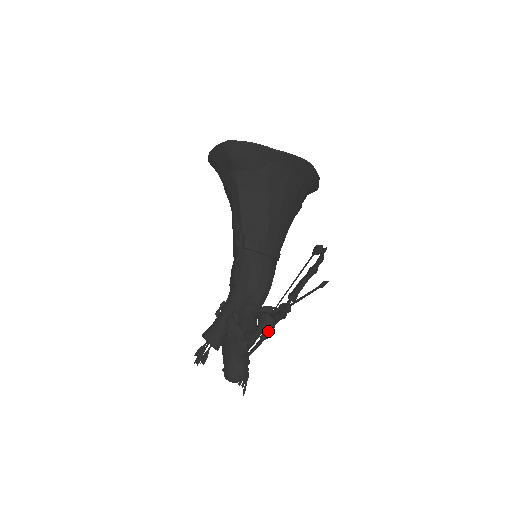
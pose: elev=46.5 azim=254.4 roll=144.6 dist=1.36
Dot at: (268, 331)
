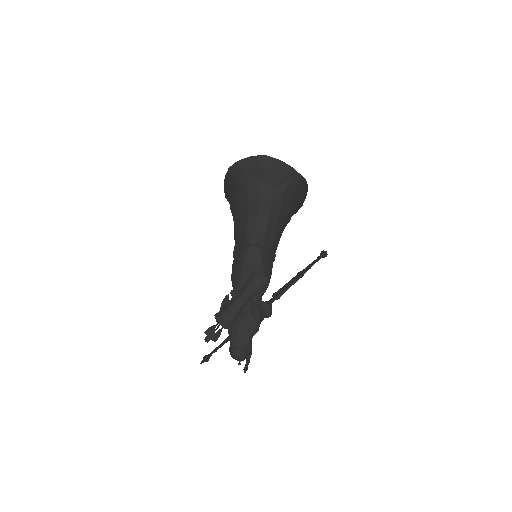
Dot at: occluded
